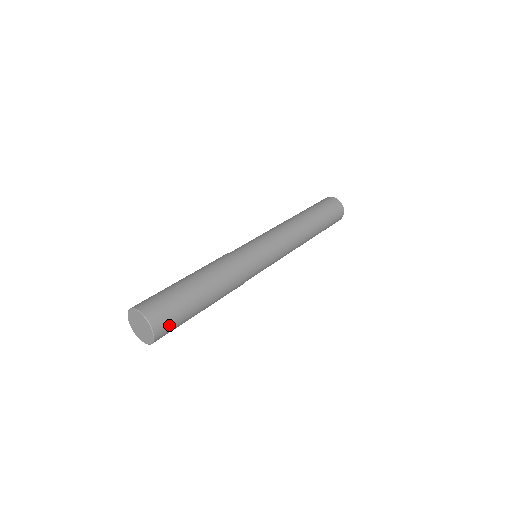
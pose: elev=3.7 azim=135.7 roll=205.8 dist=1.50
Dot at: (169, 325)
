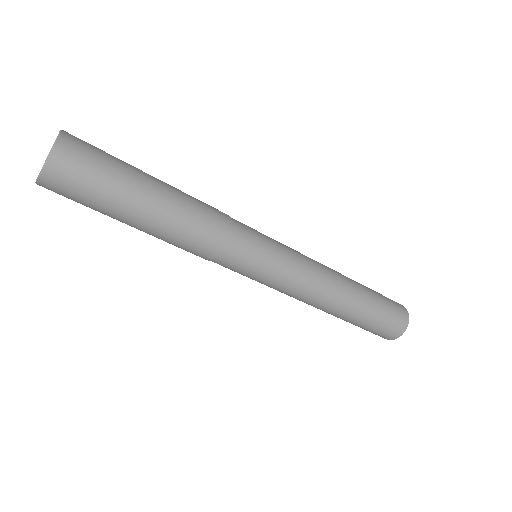
Dot at: (85, 155)
